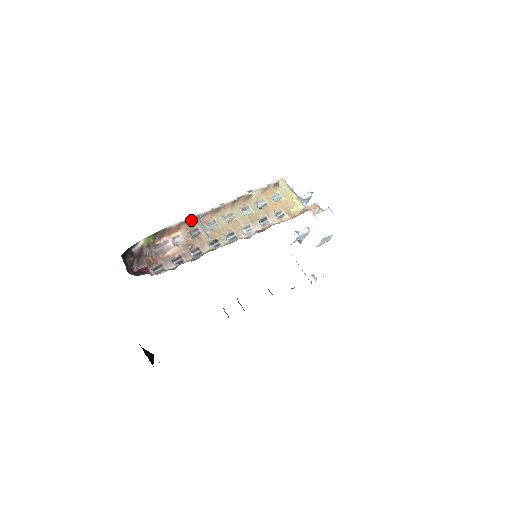
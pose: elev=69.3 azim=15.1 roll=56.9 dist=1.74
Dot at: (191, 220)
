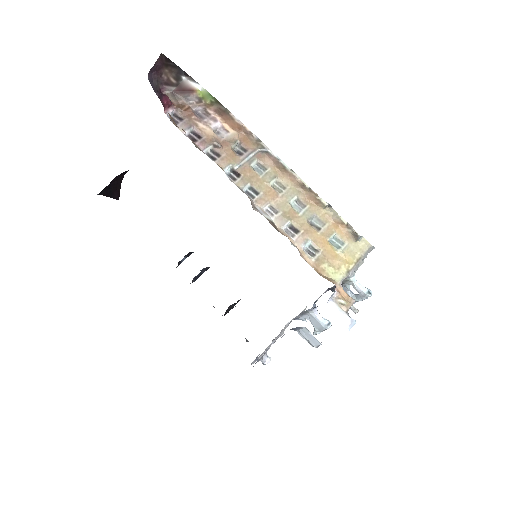
Dot at: (254, 140)
